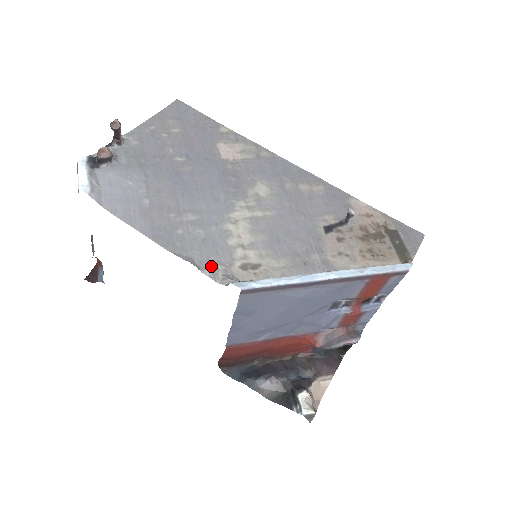
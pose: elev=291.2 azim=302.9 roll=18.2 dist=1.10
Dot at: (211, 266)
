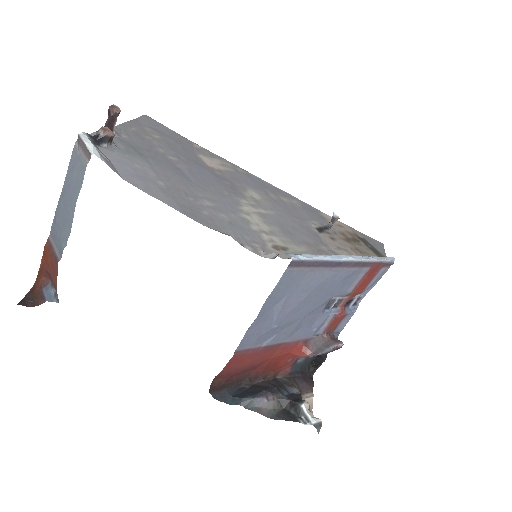
Dot at: (249, 243)
